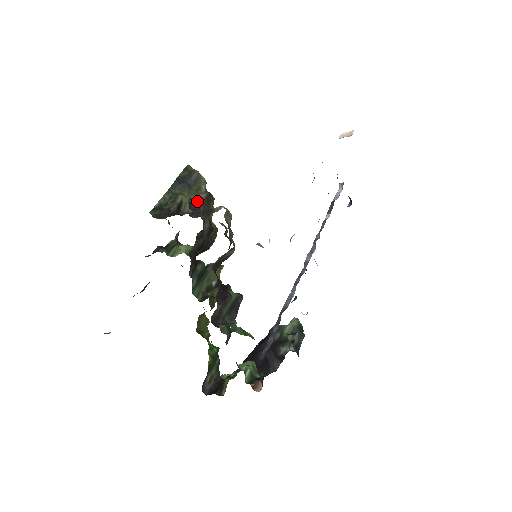
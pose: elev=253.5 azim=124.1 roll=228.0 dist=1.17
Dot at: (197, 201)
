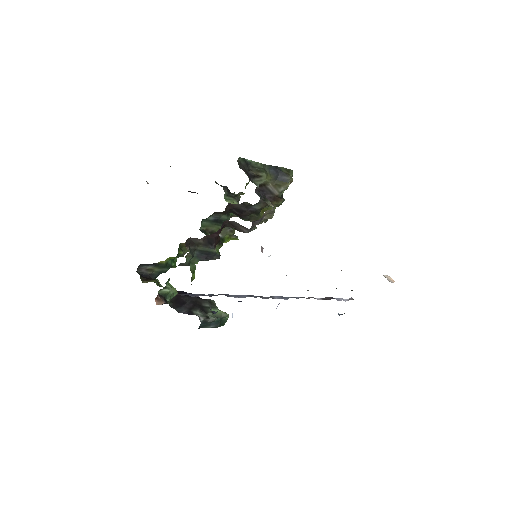
Dot at: (270, 190)
